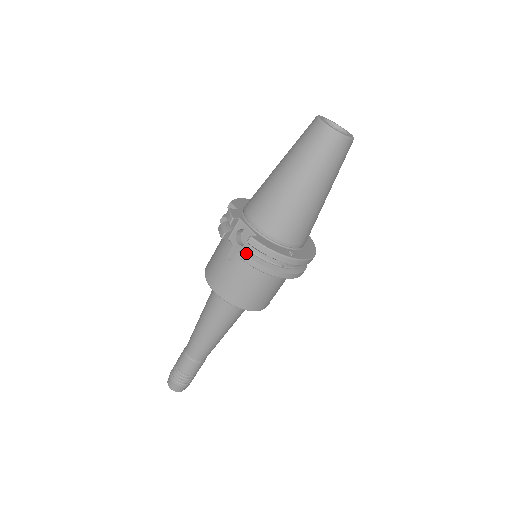
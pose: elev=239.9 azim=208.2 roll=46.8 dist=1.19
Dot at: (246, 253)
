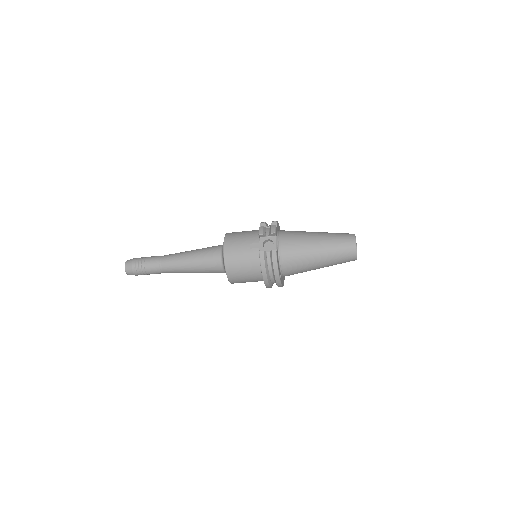
Dot at: (265, 254)
